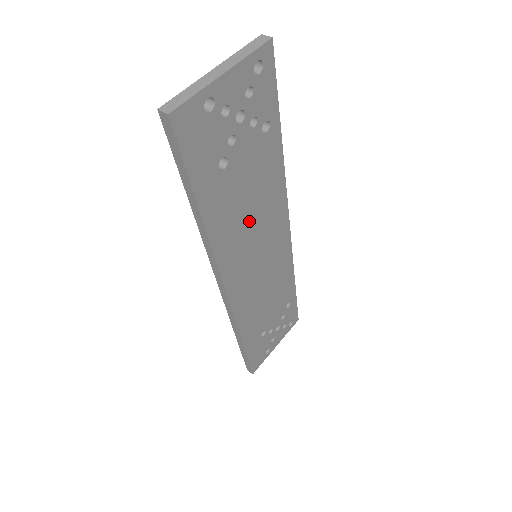
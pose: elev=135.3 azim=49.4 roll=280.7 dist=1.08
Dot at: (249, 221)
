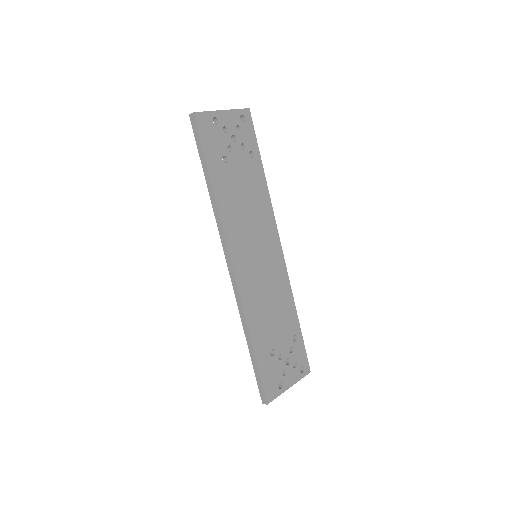
Dot at: (246, 215)
